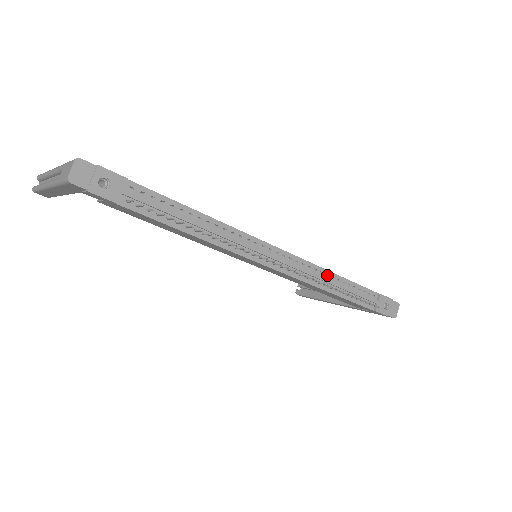
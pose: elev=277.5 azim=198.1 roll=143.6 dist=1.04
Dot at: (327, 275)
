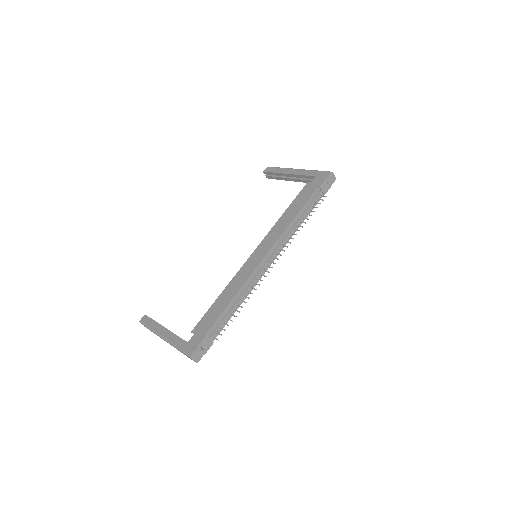
Dot at: (291, 225)
